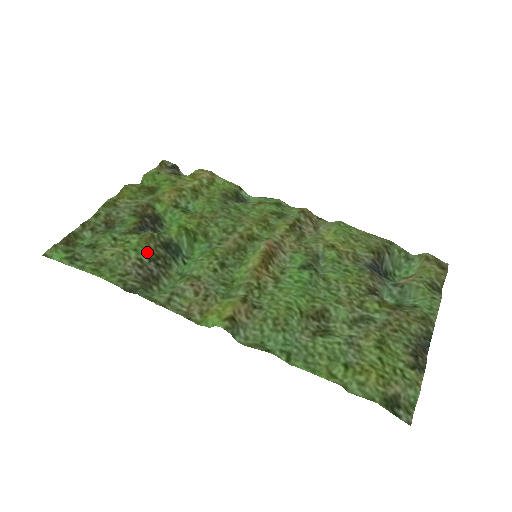
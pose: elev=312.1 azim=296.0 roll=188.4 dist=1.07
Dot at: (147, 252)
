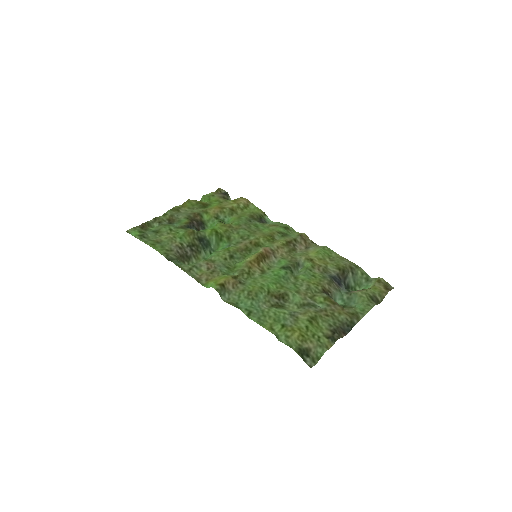
Dot at: (187, 241)
